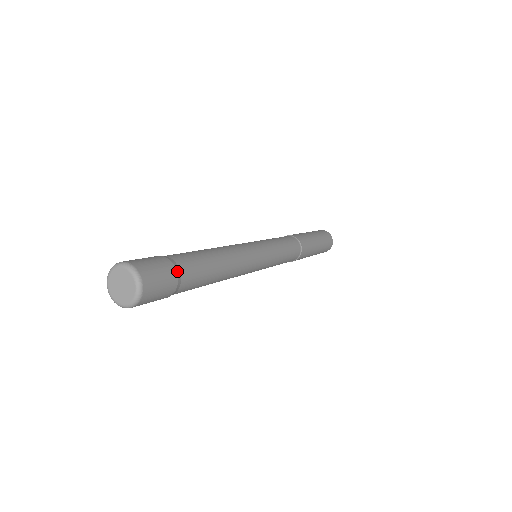
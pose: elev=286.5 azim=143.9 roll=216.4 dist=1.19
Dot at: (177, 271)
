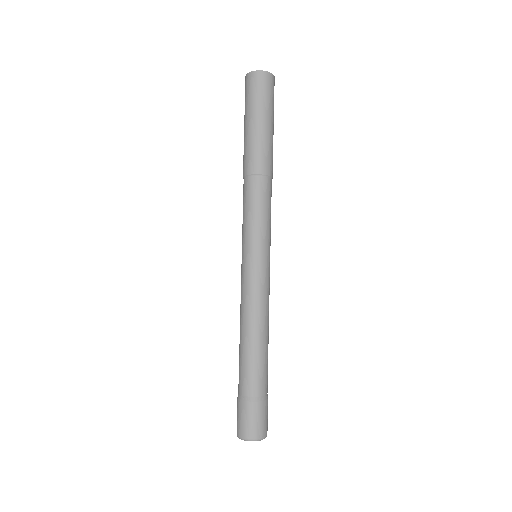
Dot at: (259, 401)
